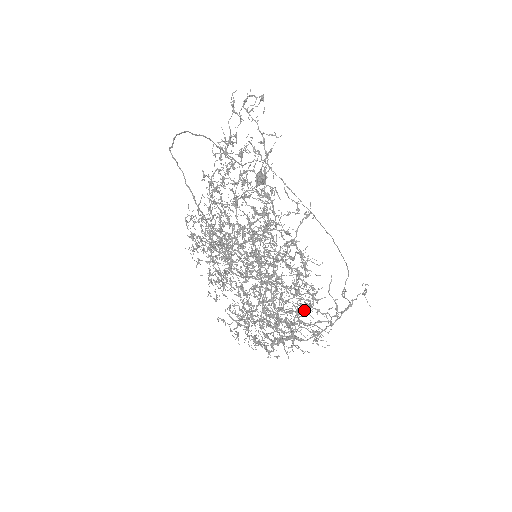
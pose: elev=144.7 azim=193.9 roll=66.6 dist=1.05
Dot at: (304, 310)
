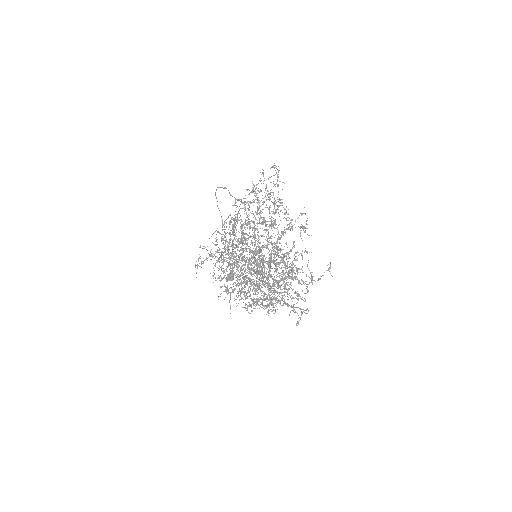
Dot at: occluded
